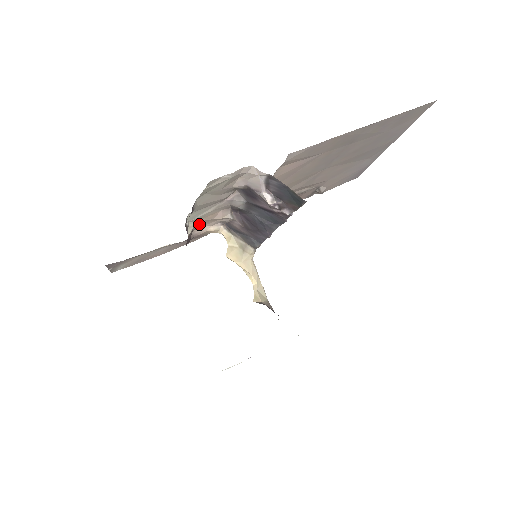
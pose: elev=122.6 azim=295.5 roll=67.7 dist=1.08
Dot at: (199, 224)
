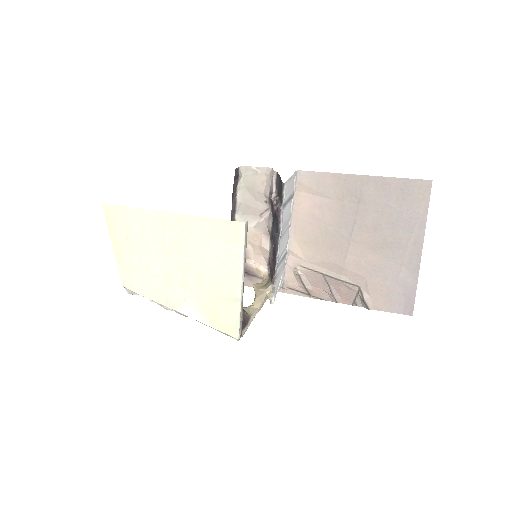
Dot at: (249, 247)
